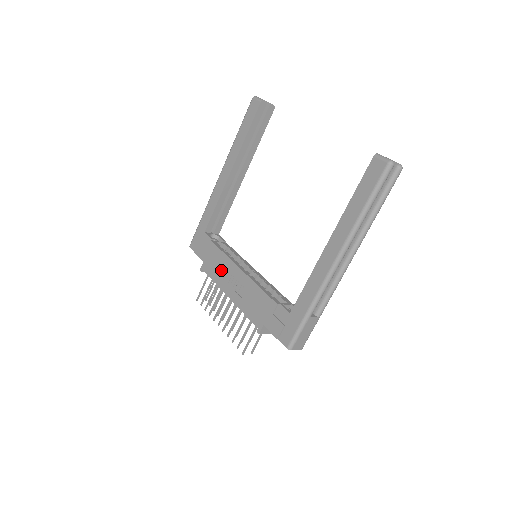
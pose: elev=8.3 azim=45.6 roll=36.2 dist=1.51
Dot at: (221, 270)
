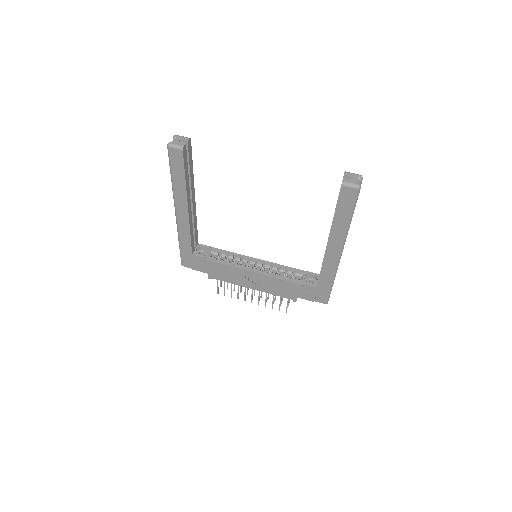
Dot at: (232, 276)
